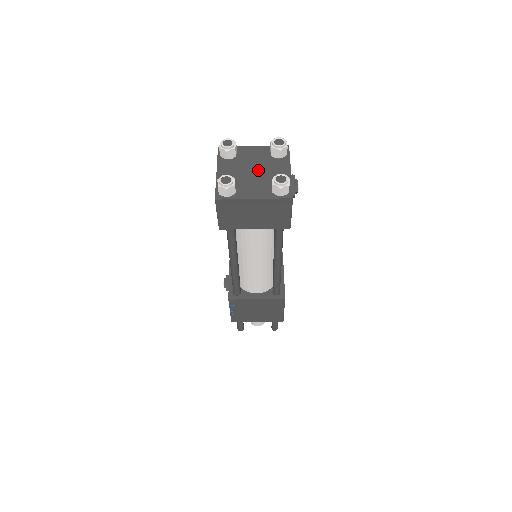
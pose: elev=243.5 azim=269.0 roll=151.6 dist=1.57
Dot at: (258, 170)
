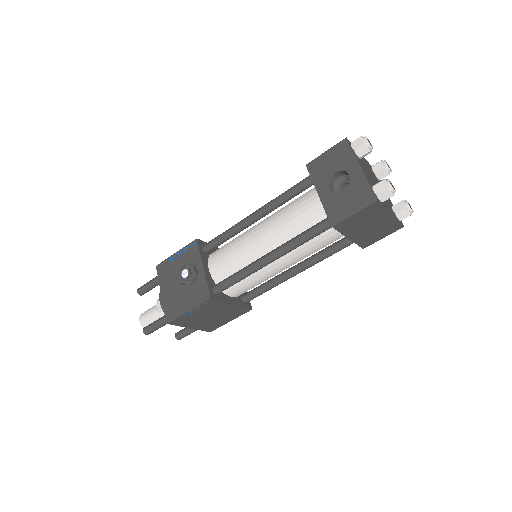
Dot at: occluded
